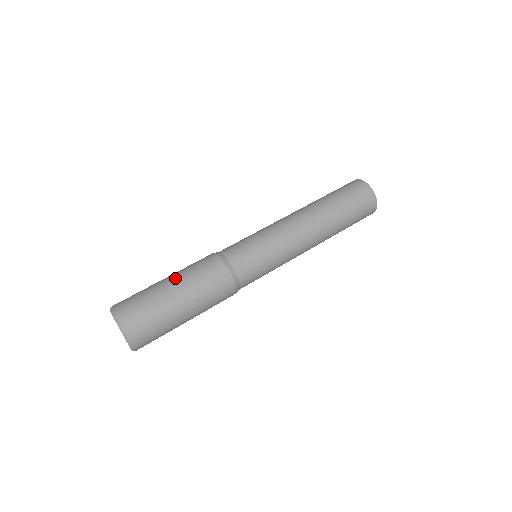
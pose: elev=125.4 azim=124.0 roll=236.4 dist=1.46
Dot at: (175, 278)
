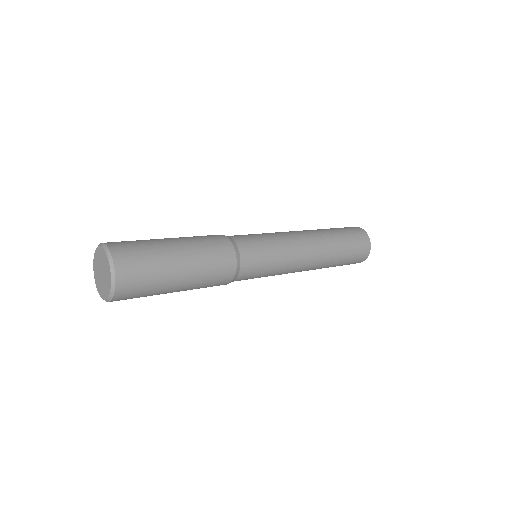
Dot at: (184, 245)
